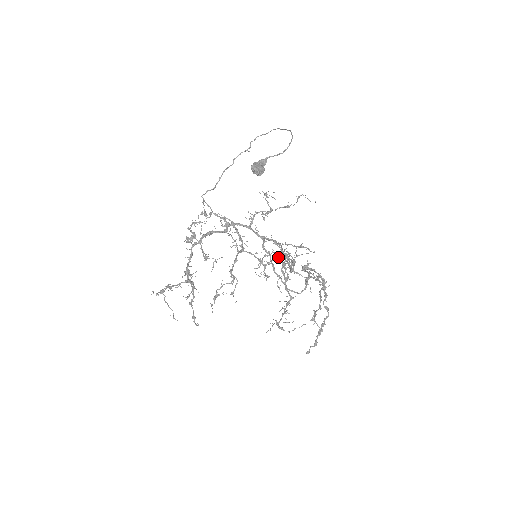
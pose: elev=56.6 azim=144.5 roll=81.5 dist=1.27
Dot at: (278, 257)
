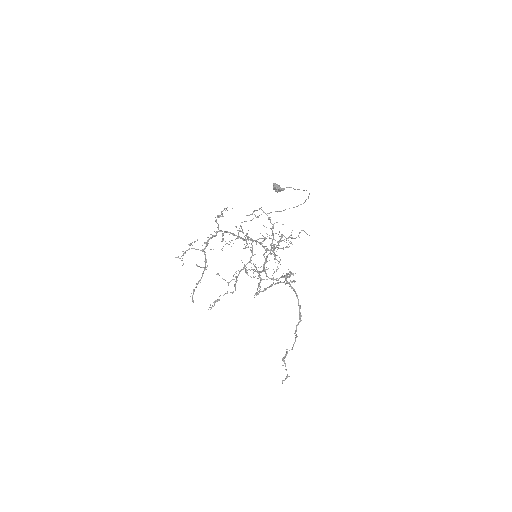
Dot at: occluded
